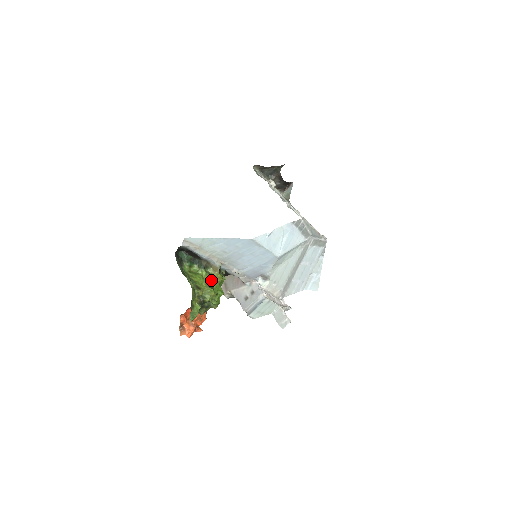
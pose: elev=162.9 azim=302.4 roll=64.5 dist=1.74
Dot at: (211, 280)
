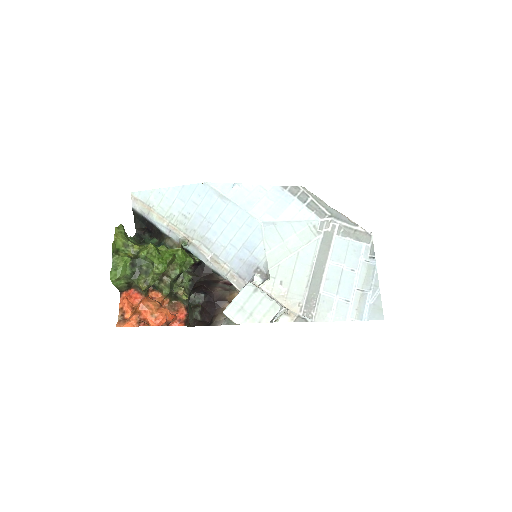
Dot at: occluded
